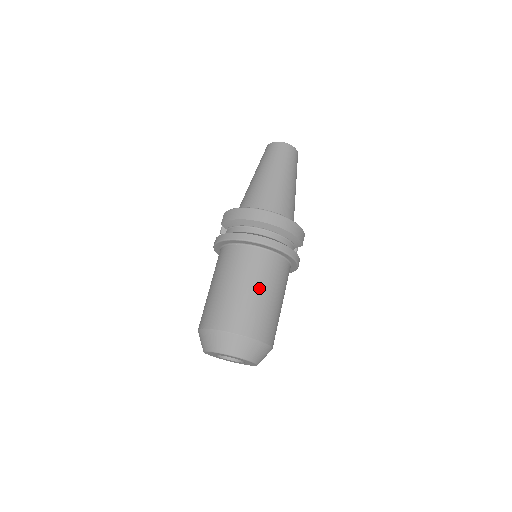
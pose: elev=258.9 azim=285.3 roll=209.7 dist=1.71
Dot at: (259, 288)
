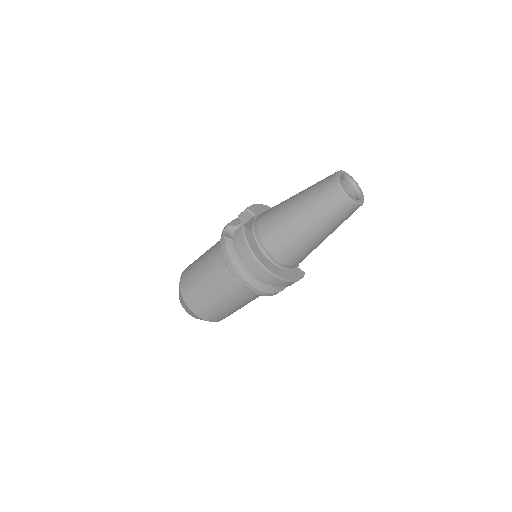
Dot at: (230, 303)
